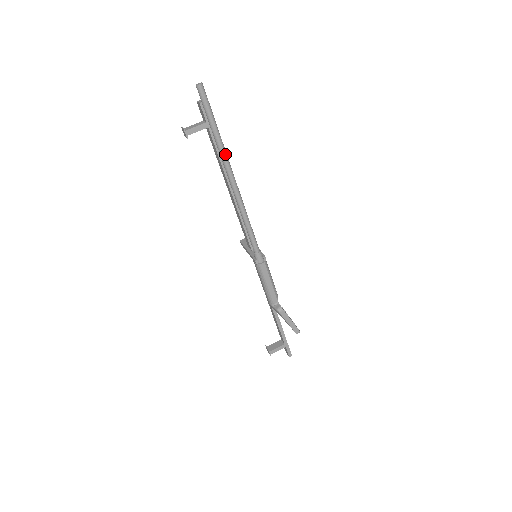
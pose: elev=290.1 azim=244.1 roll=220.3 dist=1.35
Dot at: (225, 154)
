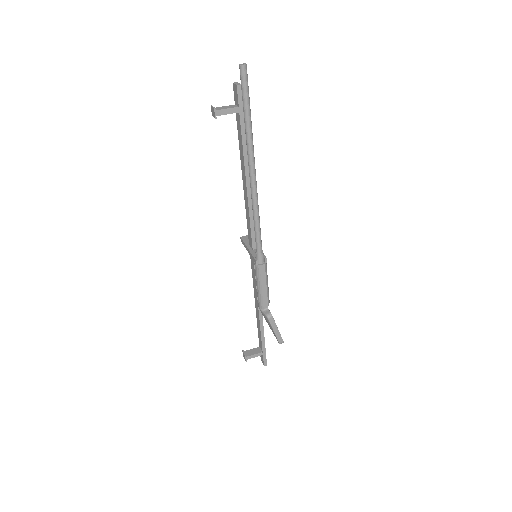
Dot at: (252, 144)
